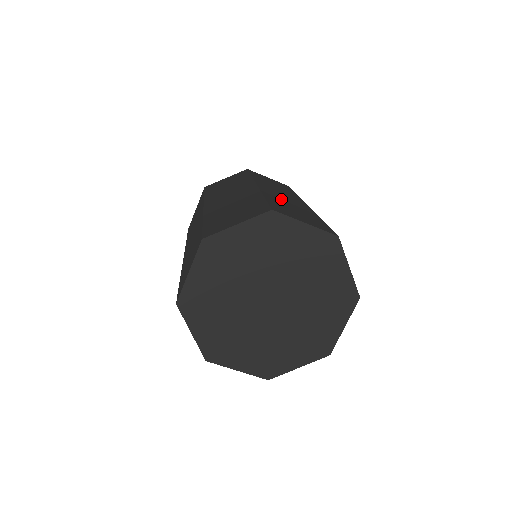
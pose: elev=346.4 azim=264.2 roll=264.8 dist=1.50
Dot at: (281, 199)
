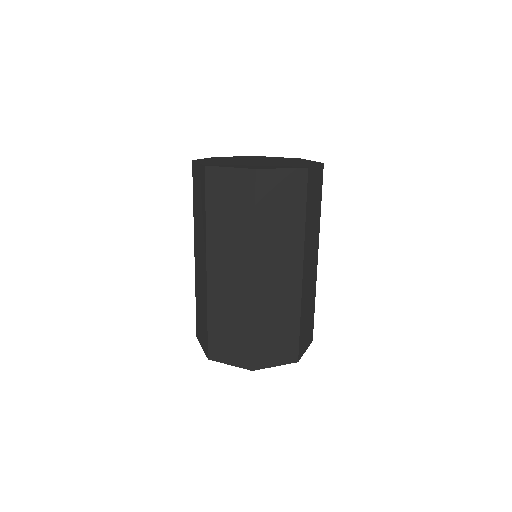
Dot at: (271, 306)
